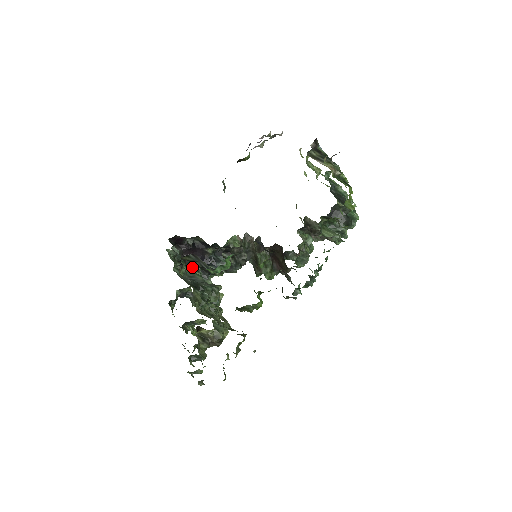
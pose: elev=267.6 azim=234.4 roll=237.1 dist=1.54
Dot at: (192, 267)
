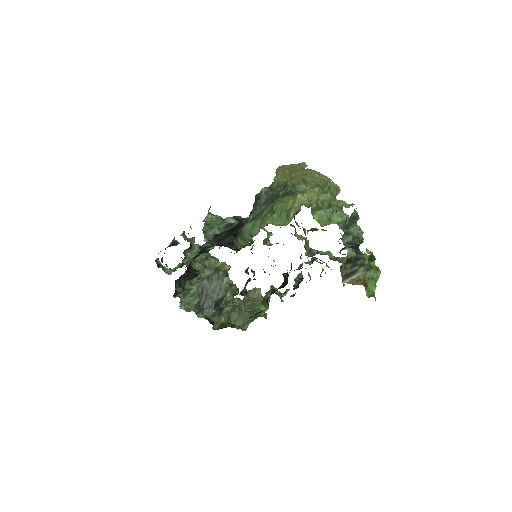
Dot at: (192, 278)
